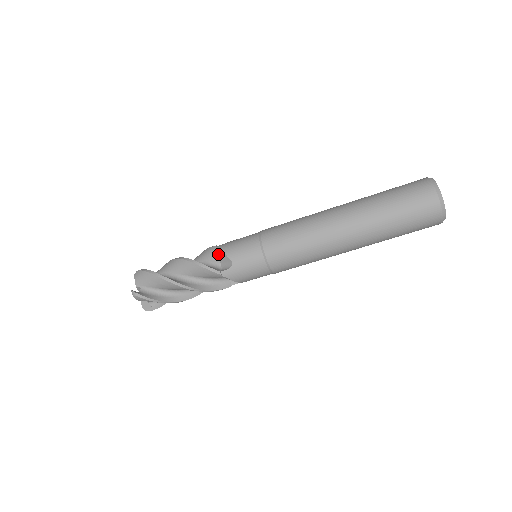
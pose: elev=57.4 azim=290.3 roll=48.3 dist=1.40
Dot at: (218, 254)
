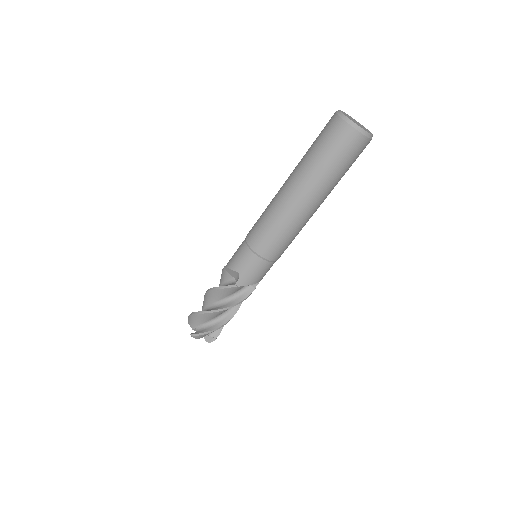
Dot at: (228, 272)
